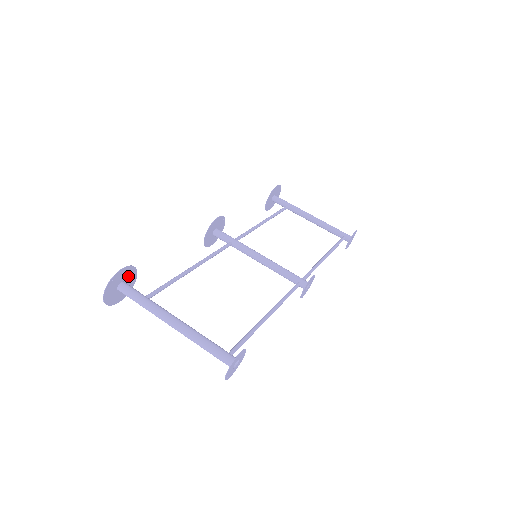
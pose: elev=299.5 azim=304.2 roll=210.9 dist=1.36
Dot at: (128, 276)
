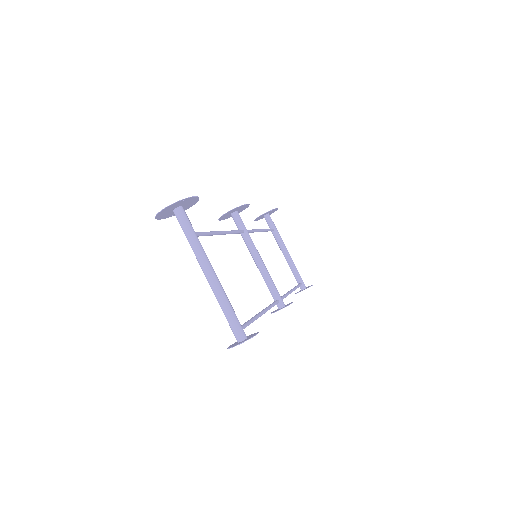
Dot at: (188, 204)
